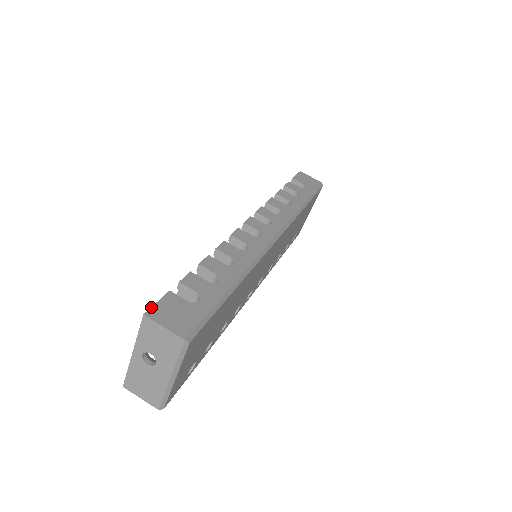
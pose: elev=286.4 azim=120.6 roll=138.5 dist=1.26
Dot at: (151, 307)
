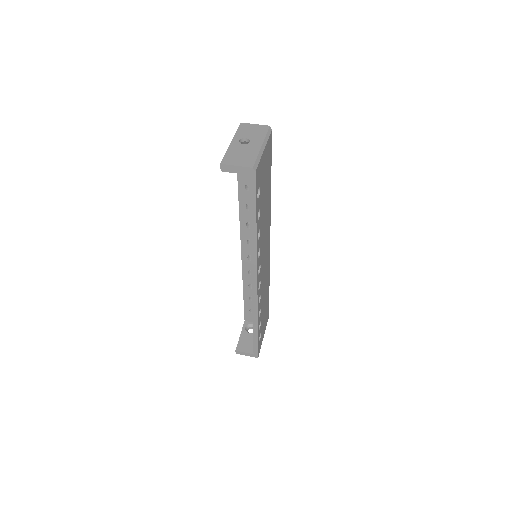
Dot at: occluded
